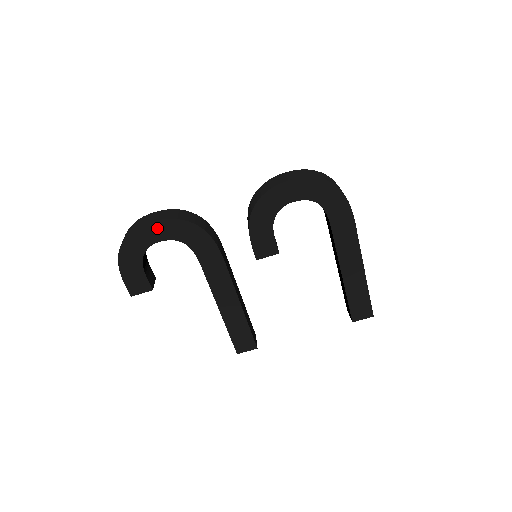
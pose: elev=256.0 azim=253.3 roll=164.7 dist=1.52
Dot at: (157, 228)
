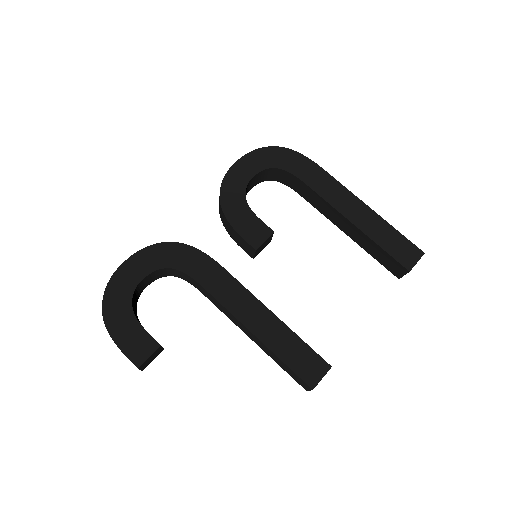
Dot at: (134, 265)
